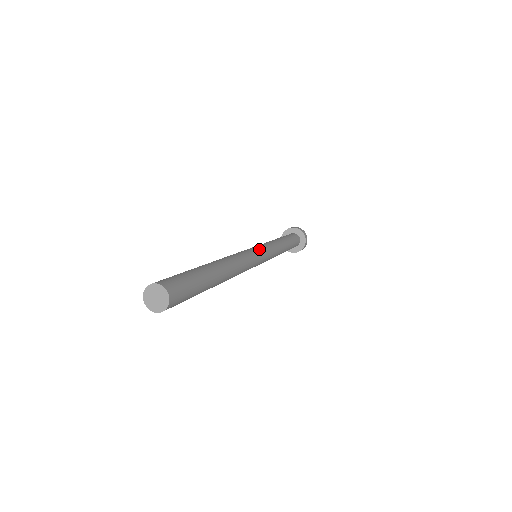
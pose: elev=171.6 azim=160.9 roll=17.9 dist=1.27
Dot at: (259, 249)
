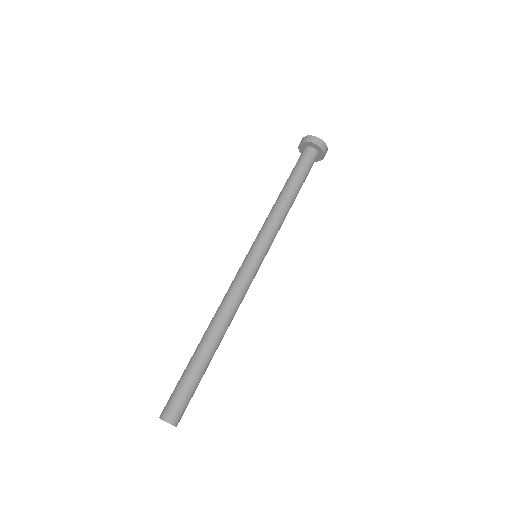
Dot at: (252, 256)
